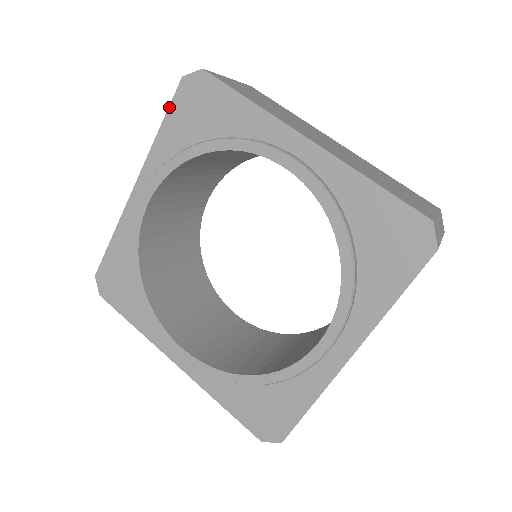
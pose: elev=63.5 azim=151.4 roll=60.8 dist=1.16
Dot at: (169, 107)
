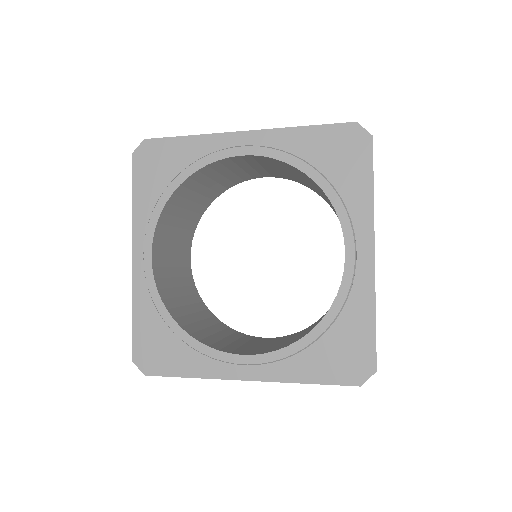
Dot at: (327, 124)
